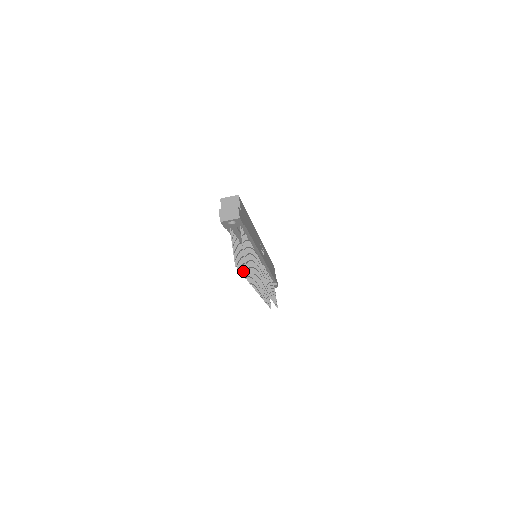
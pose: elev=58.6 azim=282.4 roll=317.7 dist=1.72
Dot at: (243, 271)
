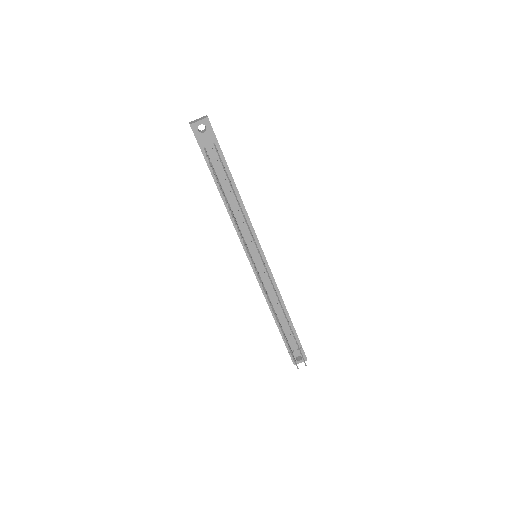
Dot at: (224, 195)
